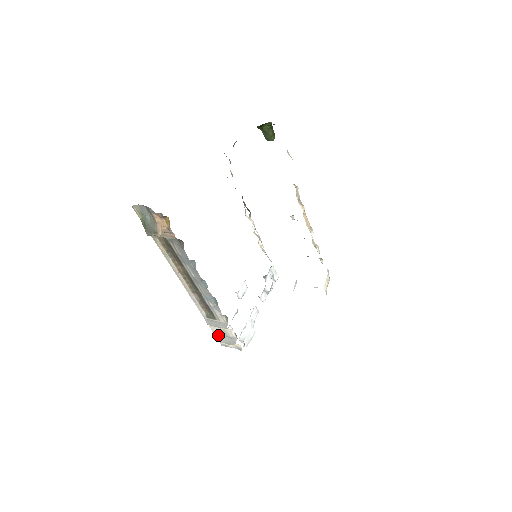
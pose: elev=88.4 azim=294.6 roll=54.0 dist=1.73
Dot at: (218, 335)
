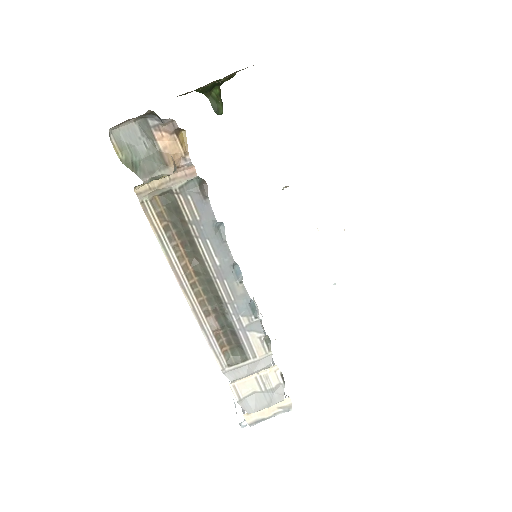
Dot at: (247, 400)
